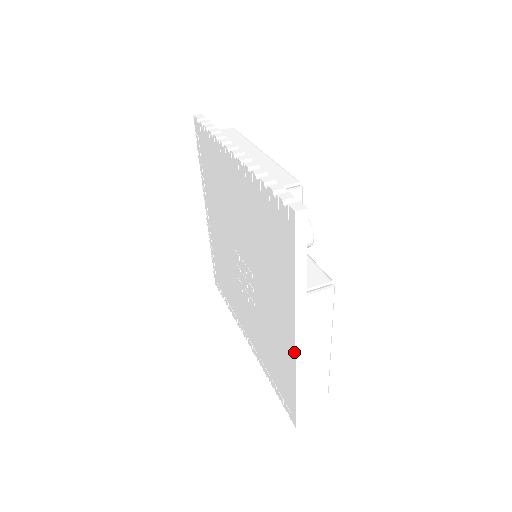
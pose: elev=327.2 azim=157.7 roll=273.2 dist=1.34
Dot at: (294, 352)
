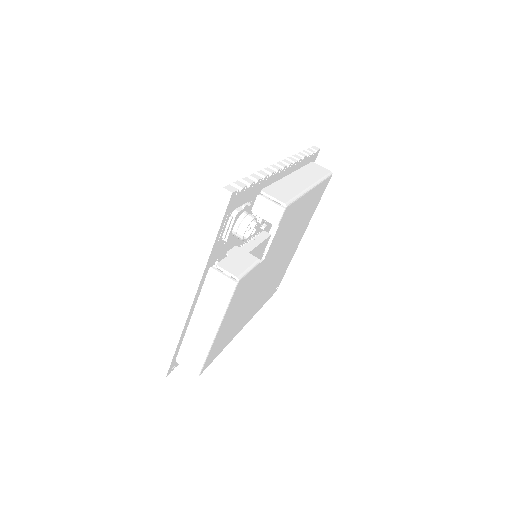
Dot at: (184, 304)
